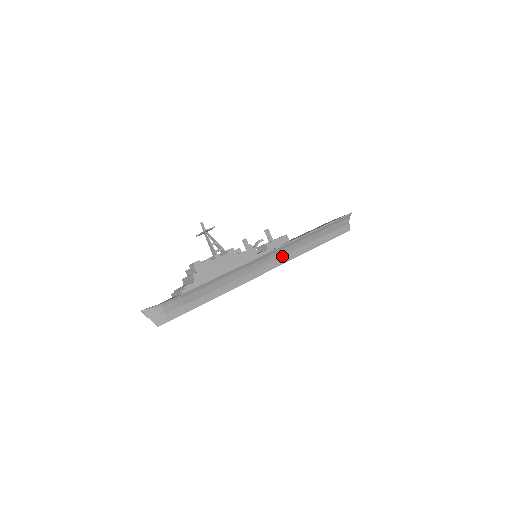
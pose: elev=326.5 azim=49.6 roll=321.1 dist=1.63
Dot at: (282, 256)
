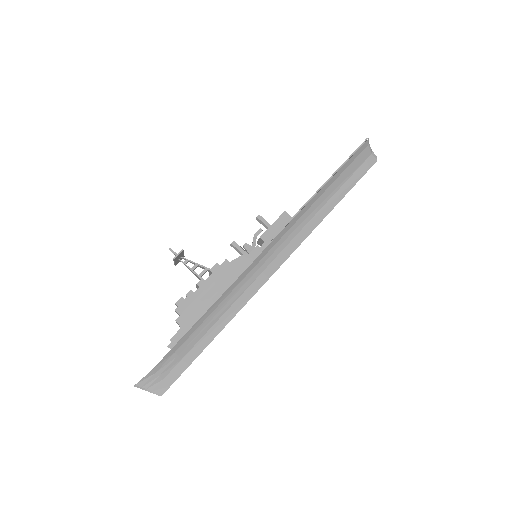
Dot at: (289, 241)
